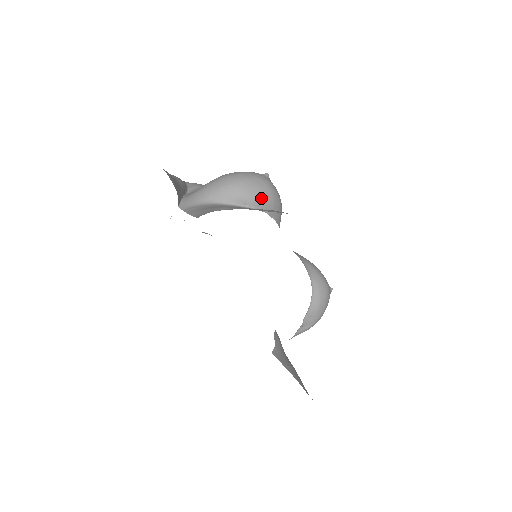
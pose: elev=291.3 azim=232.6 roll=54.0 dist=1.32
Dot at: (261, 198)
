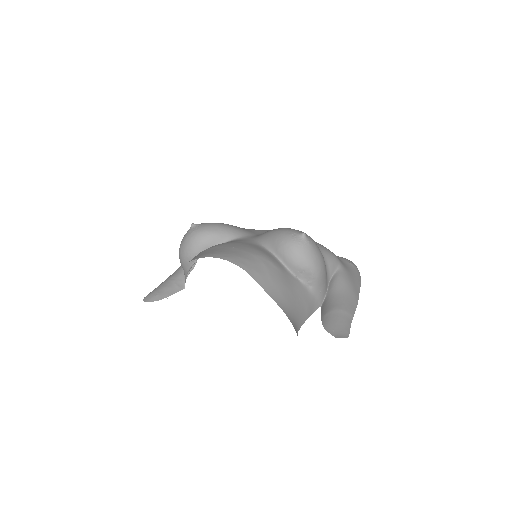
Dot at: (193, 251)
